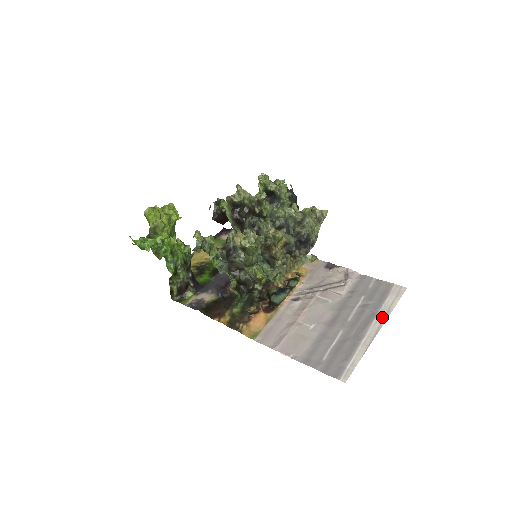
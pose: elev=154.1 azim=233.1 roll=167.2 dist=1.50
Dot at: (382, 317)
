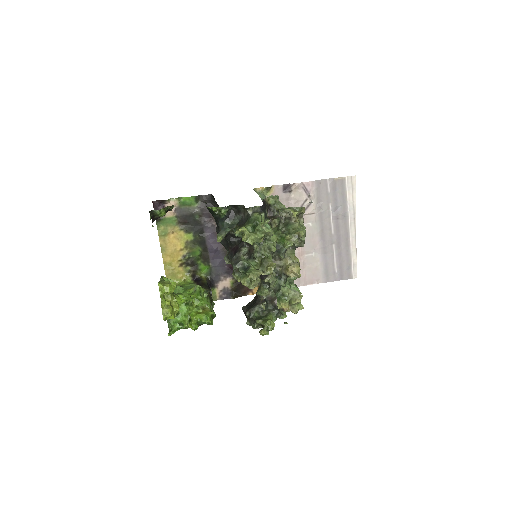
Dot at: (353, 217)
